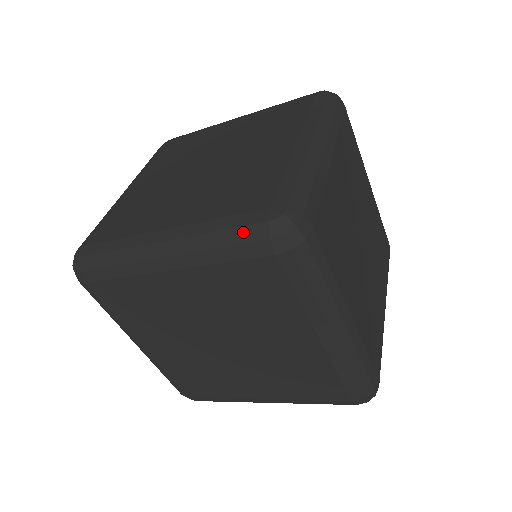
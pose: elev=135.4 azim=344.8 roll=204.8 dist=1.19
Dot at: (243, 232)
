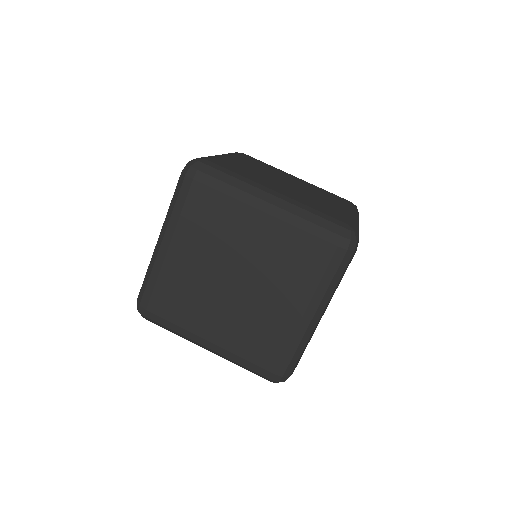
Dot at: (329, 224)
